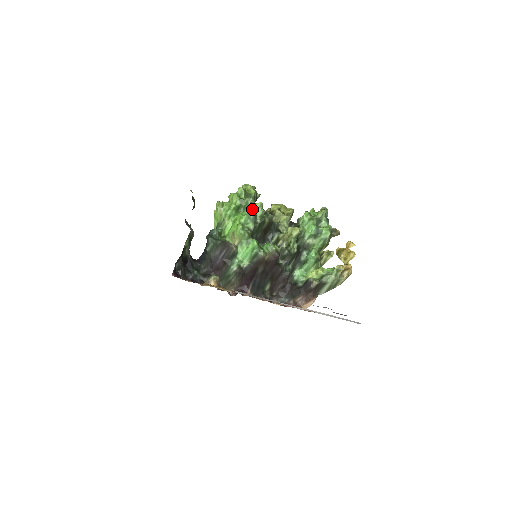
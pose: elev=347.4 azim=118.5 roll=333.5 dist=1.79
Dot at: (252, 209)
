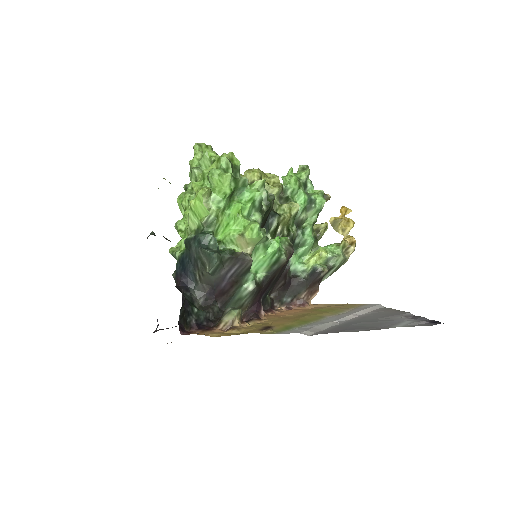
Dot at: (257, 193)
